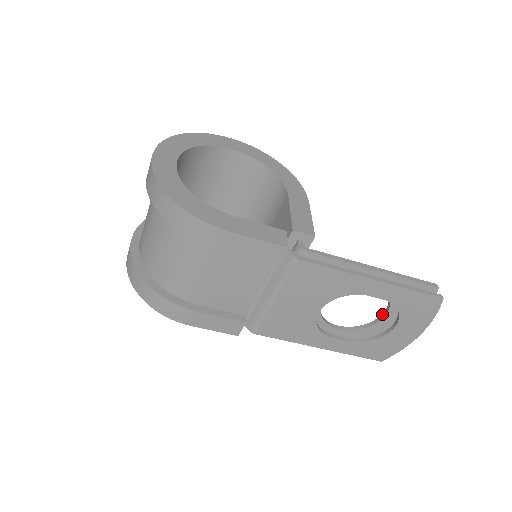
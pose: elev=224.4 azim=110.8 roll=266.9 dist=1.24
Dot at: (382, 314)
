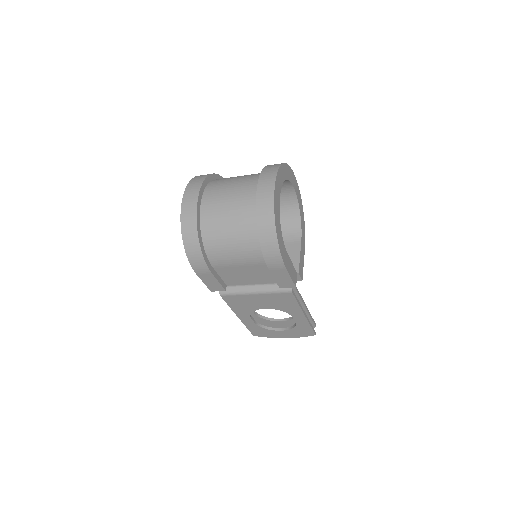
Dot at: (279, 319)
